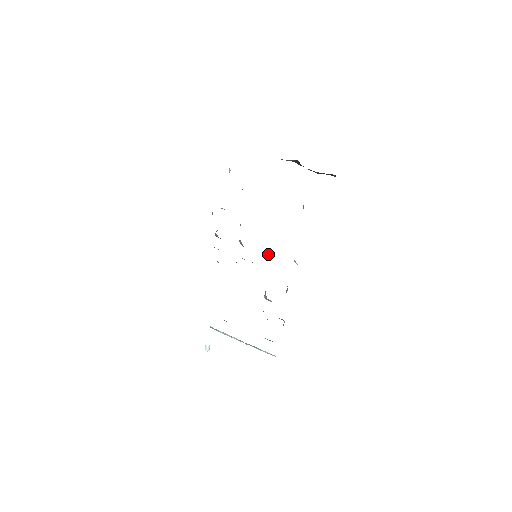
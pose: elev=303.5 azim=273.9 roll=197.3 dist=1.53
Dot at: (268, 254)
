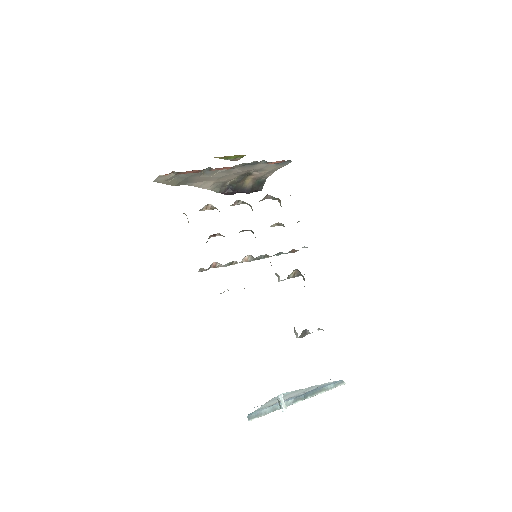
Dot at: occluded
